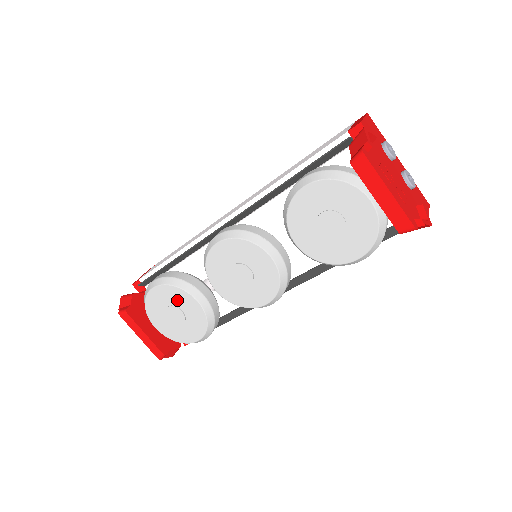
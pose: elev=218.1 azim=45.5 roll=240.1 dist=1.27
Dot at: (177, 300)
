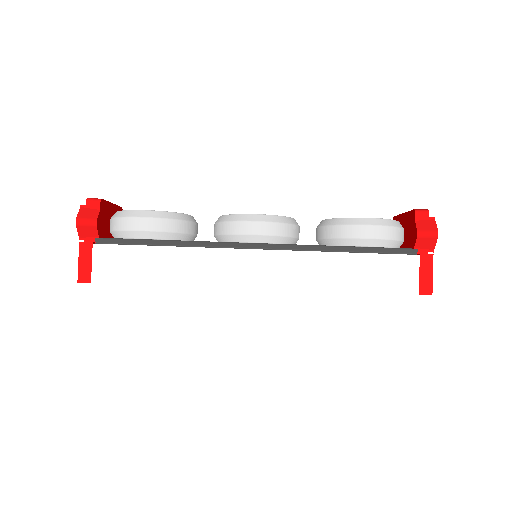
Dot at: occluded
